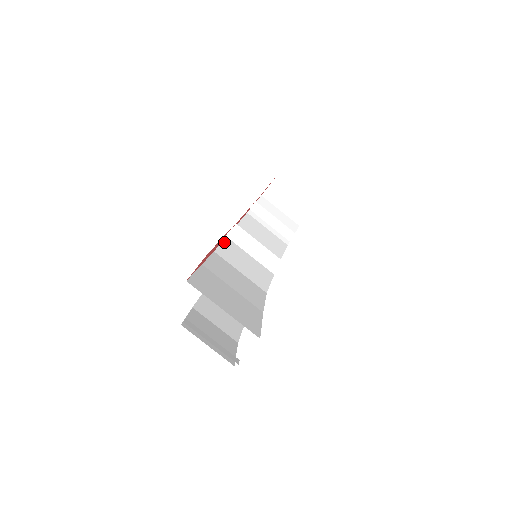
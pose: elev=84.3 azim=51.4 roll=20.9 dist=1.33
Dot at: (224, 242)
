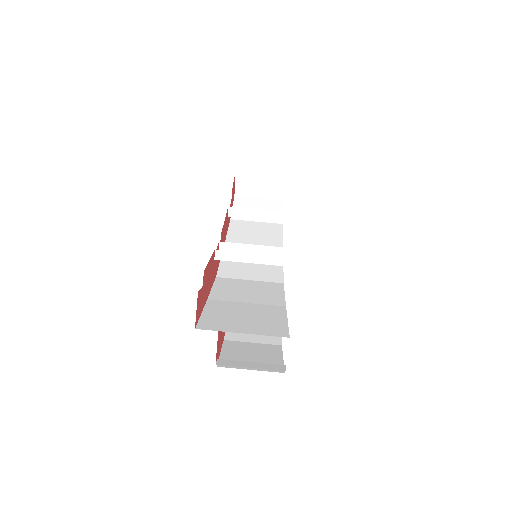
Dot at: (221, 262)
